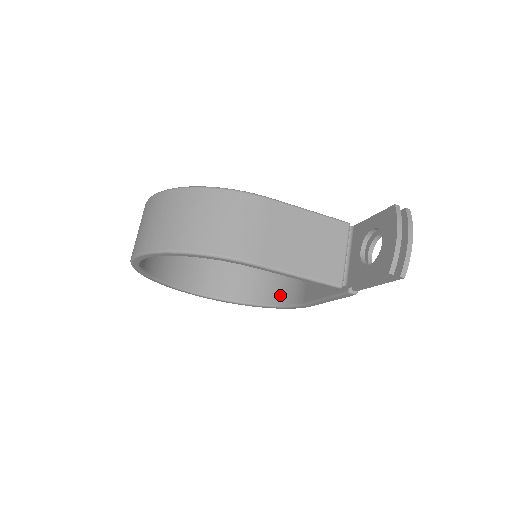
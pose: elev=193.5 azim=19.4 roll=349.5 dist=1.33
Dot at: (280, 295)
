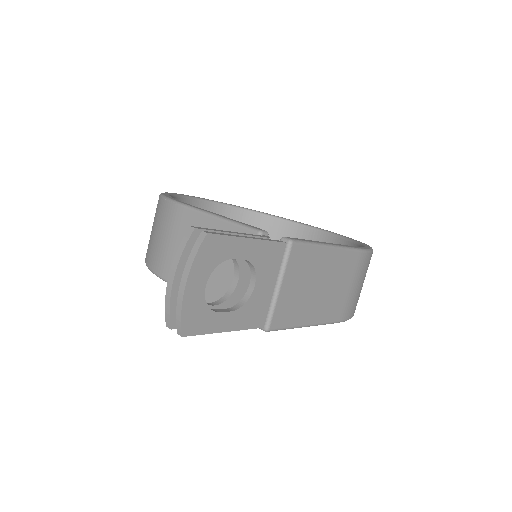
Dot at: occluded
